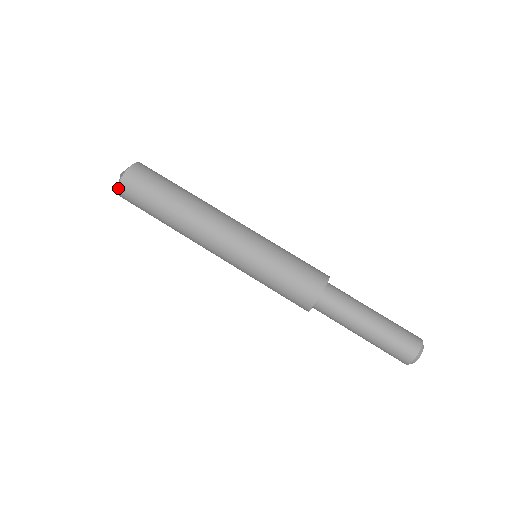
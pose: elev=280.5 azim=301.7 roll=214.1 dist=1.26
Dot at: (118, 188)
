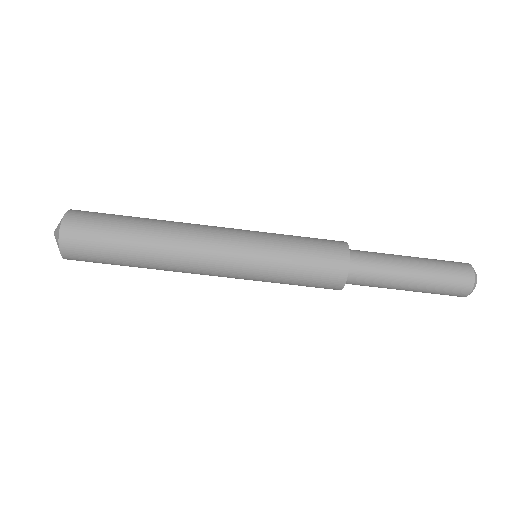
Dot at: occluded
